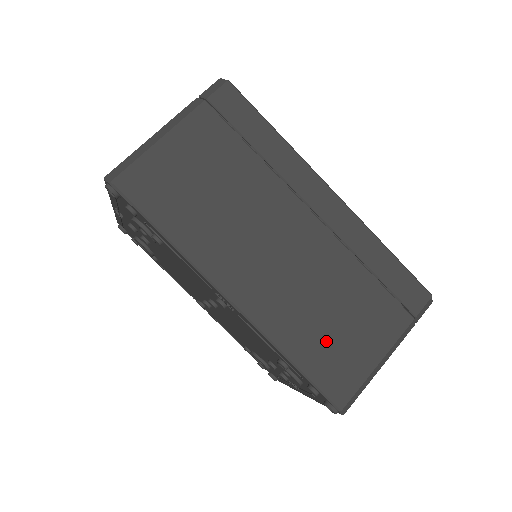
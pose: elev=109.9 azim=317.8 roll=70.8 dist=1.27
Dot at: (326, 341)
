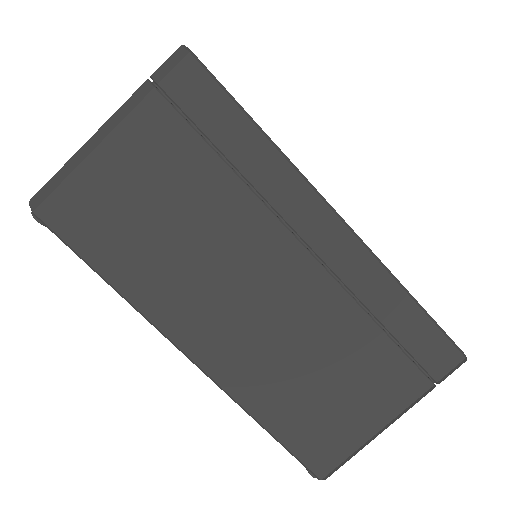
Dot at: (309, 406)
